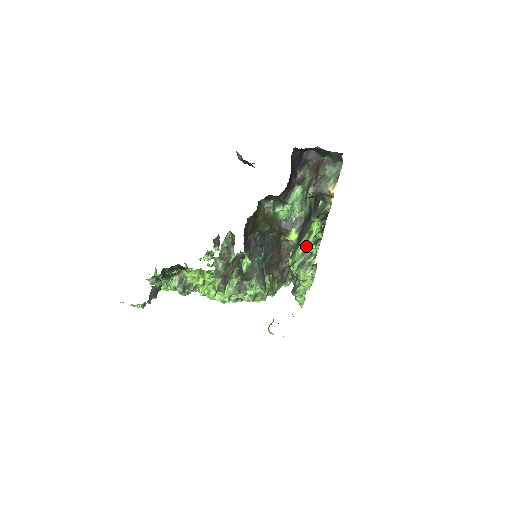
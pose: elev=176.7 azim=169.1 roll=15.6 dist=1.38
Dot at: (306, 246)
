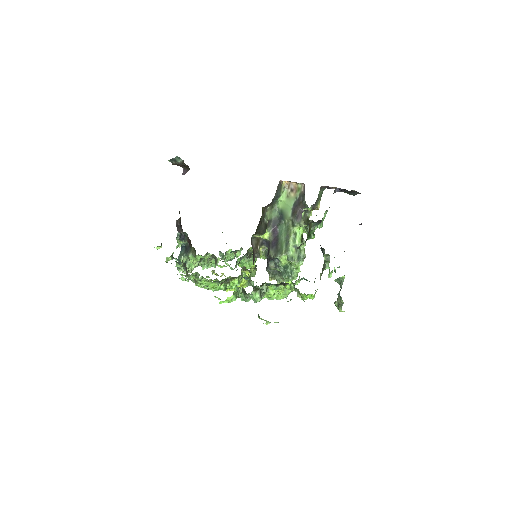
Dot at: (296, 244)
